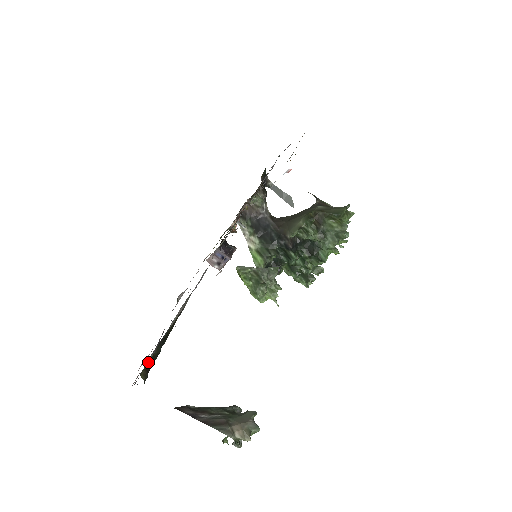
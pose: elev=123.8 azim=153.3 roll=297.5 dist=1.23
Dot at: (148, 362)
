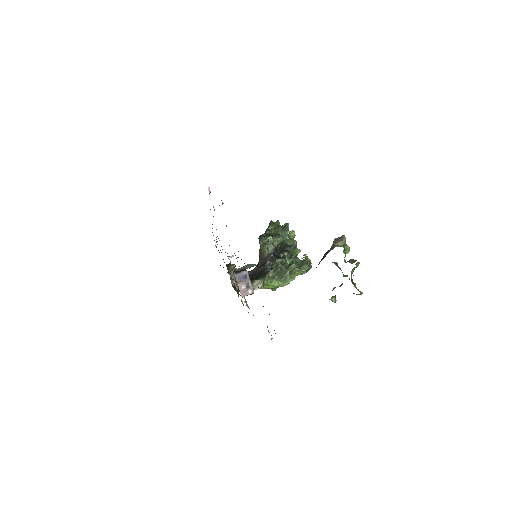
Dot at: occluded
